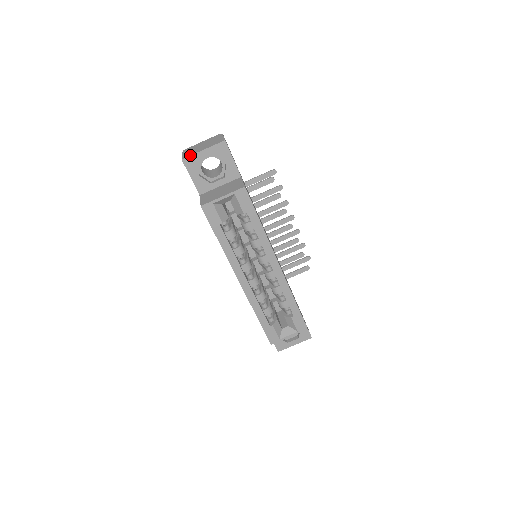
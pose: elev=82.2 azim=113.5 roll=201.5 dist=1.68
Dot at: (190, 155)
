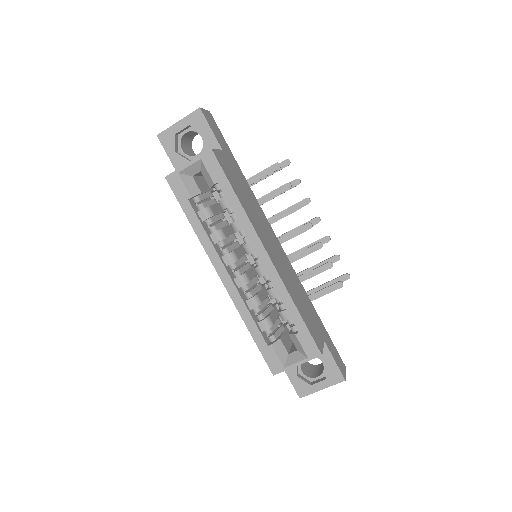
Dot at: occluded
